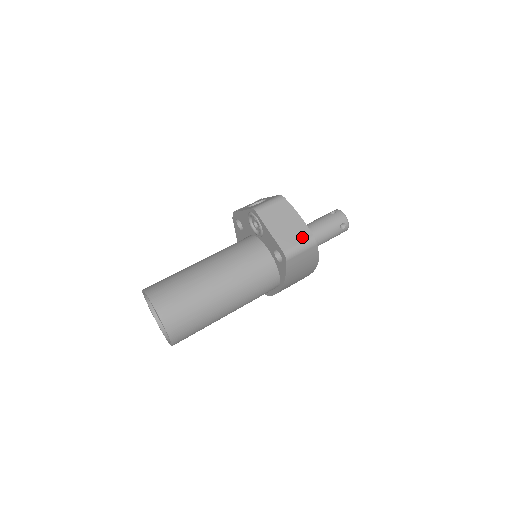
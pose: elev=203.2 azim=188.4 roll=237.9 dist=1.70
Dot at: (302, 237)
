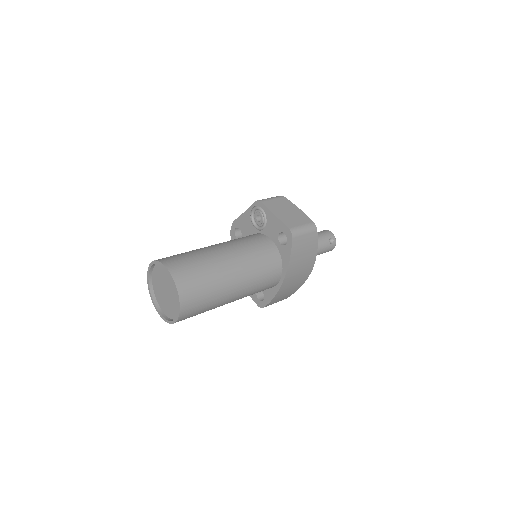
Dot at: (304, 222)
